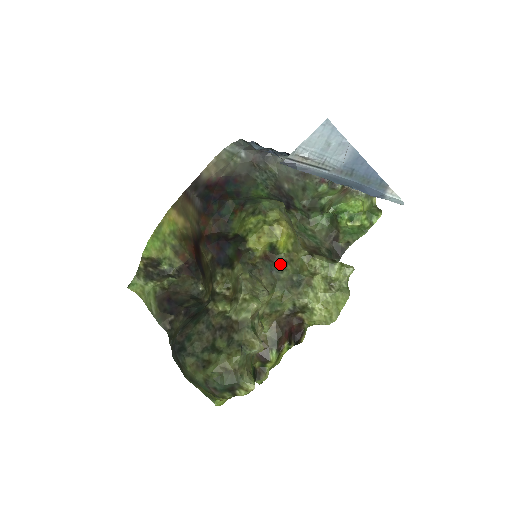
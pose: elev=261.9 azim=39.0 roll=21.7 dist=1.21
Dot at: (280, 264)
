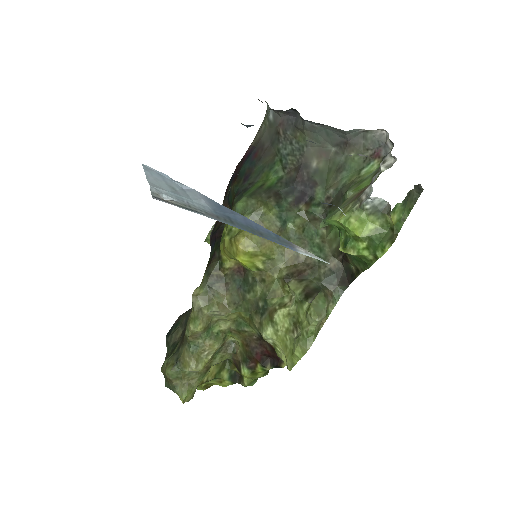
Dot at: (249, 282)
